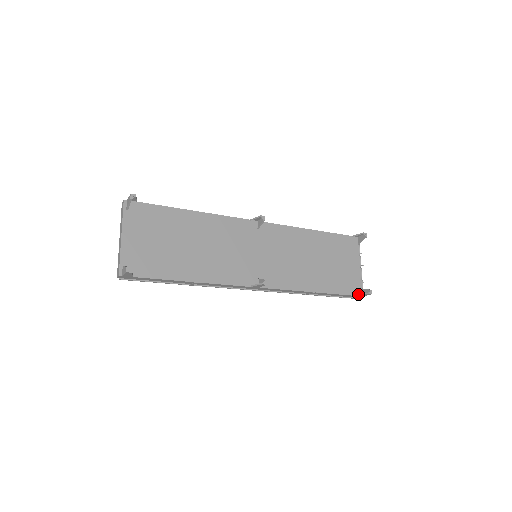
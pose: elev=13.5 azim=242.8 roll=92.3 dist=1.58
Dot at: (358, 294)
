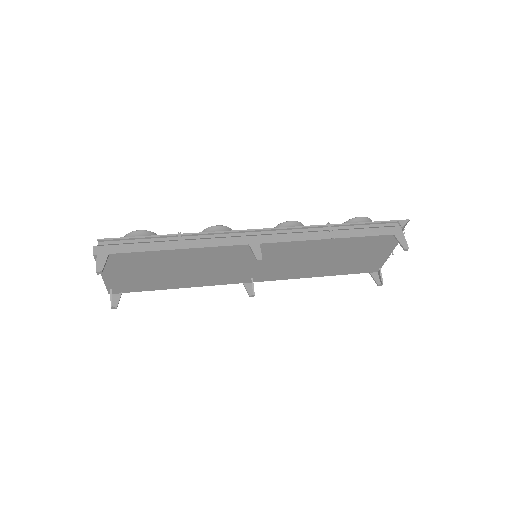
Dot at: (370, 274)
